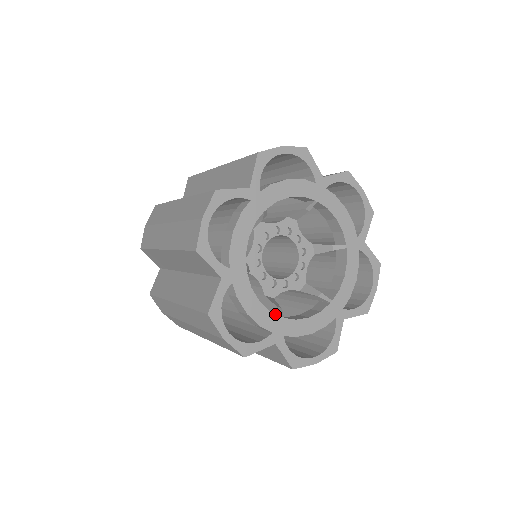
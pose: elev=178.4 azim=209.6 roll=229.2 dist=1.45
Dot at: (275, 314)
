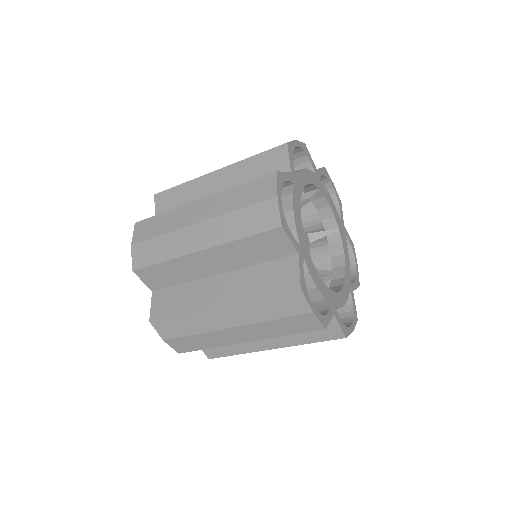
Dot at: occluded
